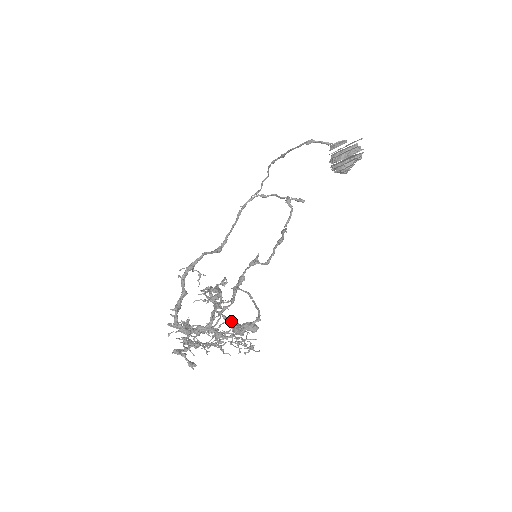
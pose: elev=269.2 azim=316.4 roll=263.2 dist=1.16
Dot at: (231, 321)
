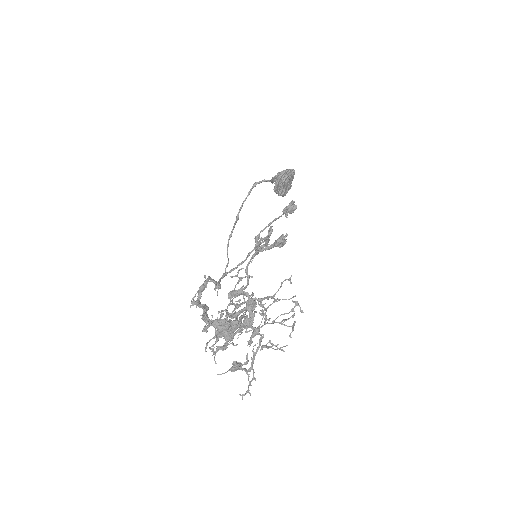
Dot at: (269, 246)
